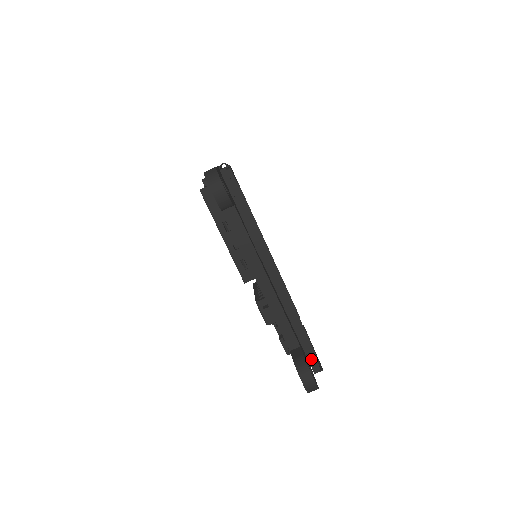
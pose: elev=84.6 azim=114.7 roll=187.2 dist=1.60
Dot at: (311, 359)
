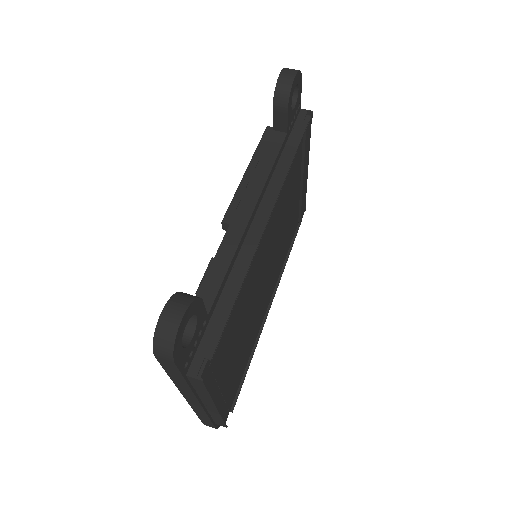
Dot at: (203, 349)
